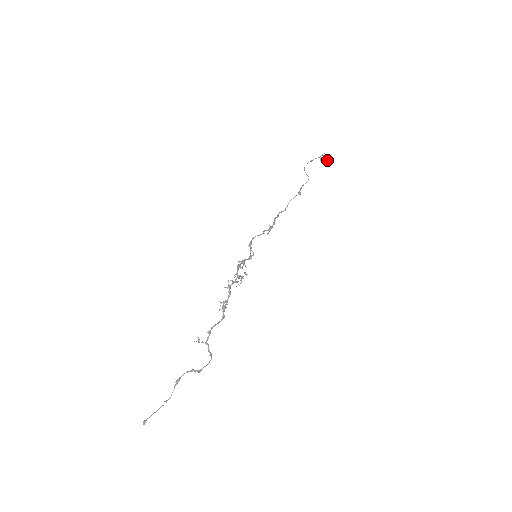
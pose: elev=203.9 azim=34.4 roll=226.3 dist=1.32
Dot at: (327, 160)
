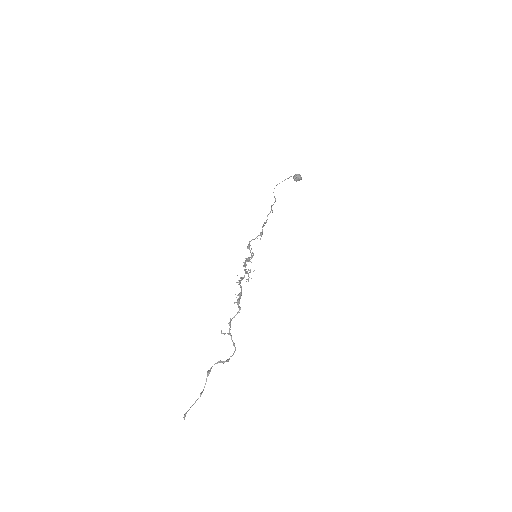
Dot at: (299, 177)
